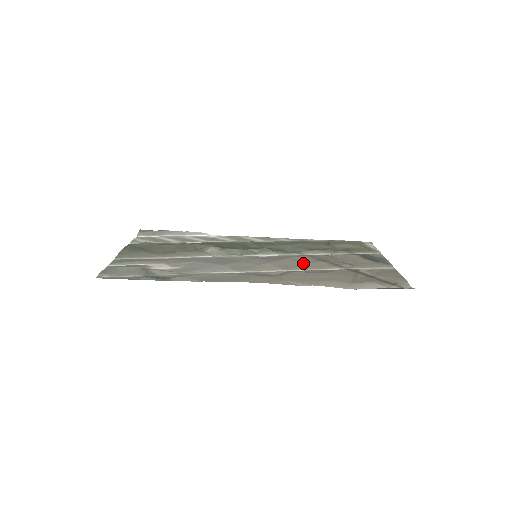
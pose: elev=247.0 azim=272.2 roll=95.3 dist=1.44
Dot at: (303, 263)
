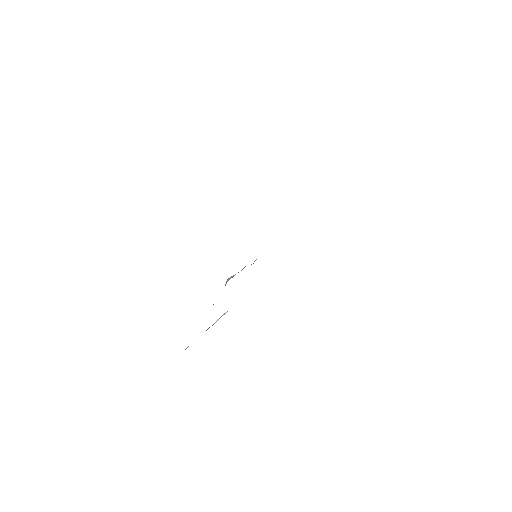
Dot at: occluded
